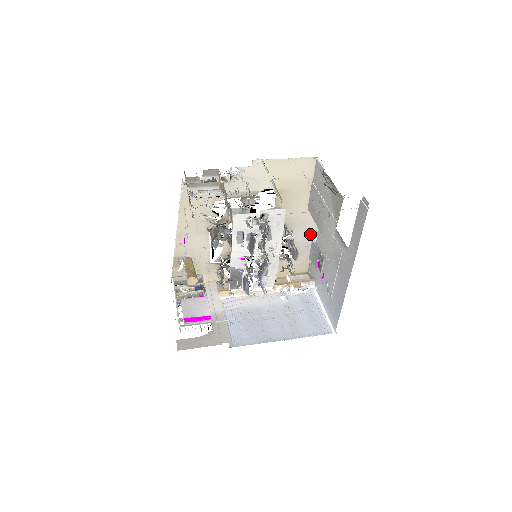
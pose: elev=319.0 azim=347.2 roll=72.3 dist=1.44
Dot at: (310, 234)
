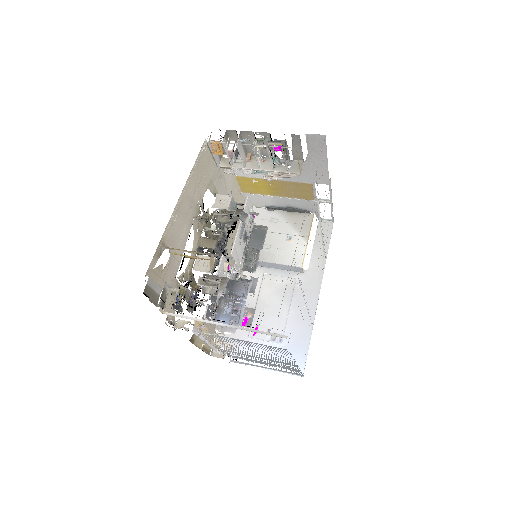
Dot at: occluded
